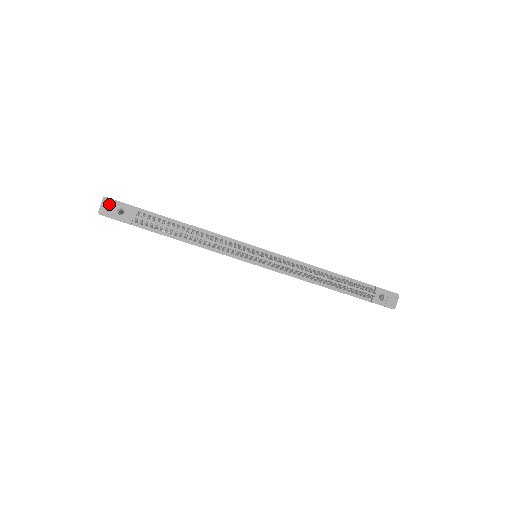
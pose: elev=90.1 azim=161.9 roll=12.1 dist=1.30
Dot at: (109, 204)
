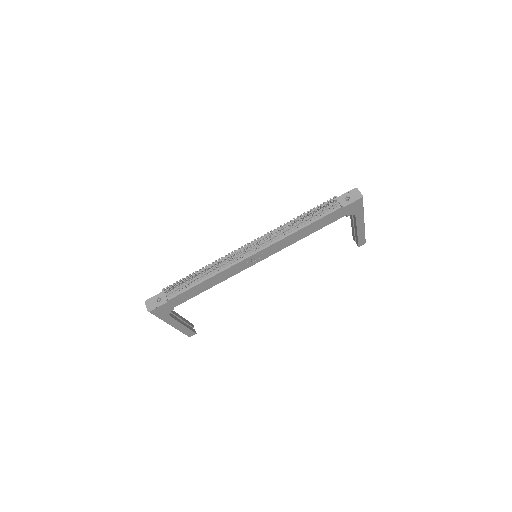
Dot at: (150, 302)
